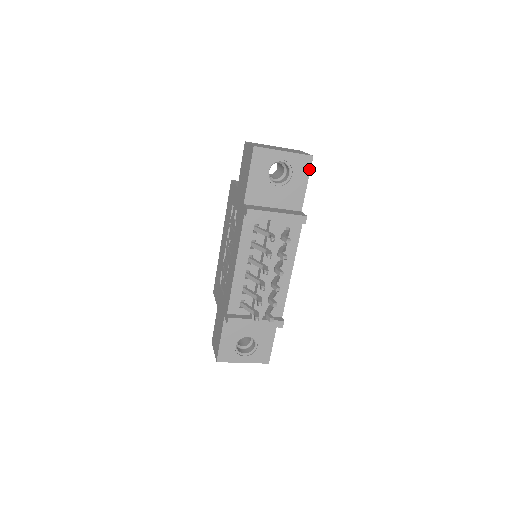
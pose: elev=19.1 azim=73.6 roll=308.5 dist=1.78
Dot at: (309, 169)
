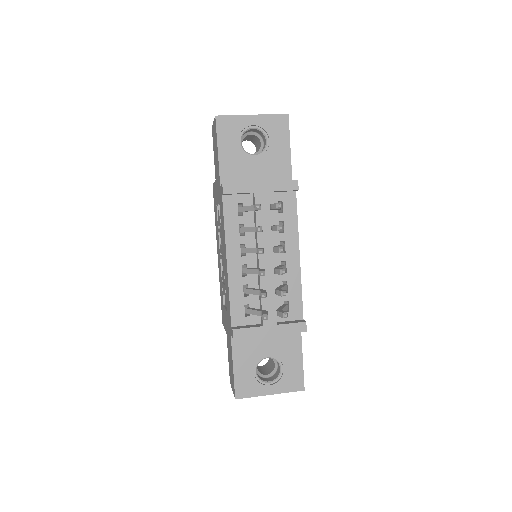
Dot at: (287, 130)
